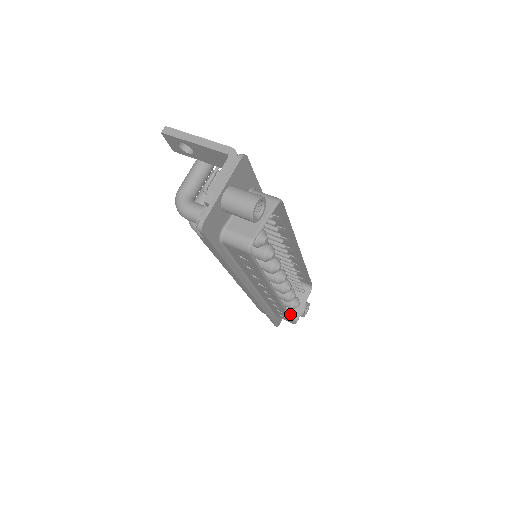
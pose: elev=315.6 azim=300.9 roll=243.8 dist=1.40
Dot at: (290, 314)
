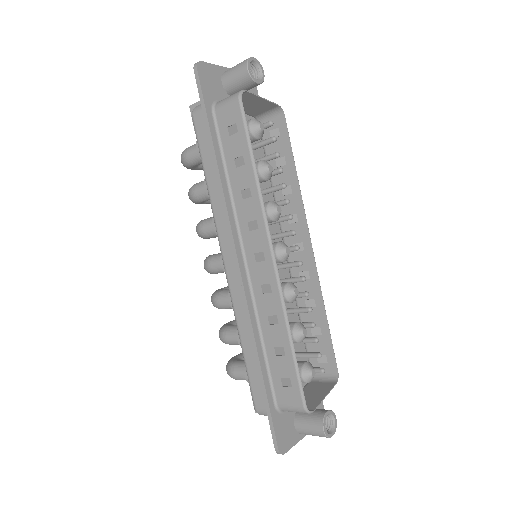
Dot at: occluded
